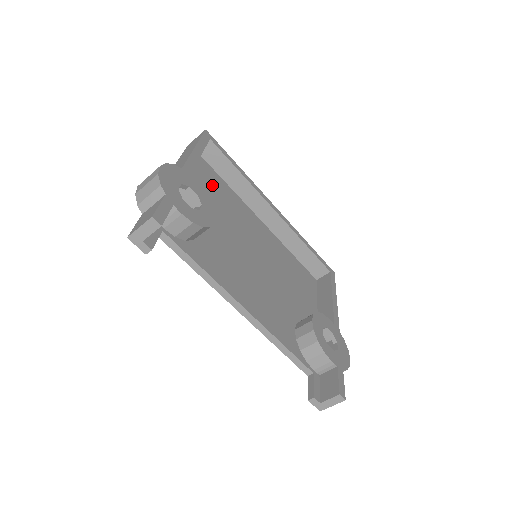
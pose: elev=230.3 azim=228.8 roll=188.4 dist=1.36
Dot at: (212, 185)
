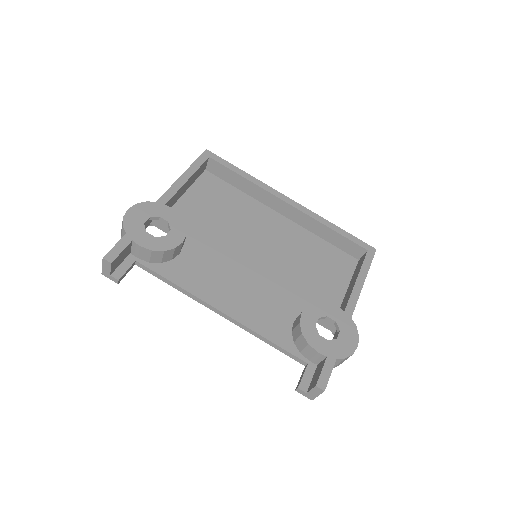
Dot at: (217, 198)
